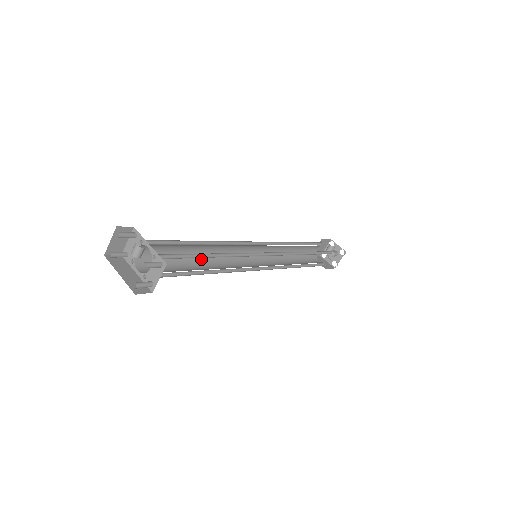
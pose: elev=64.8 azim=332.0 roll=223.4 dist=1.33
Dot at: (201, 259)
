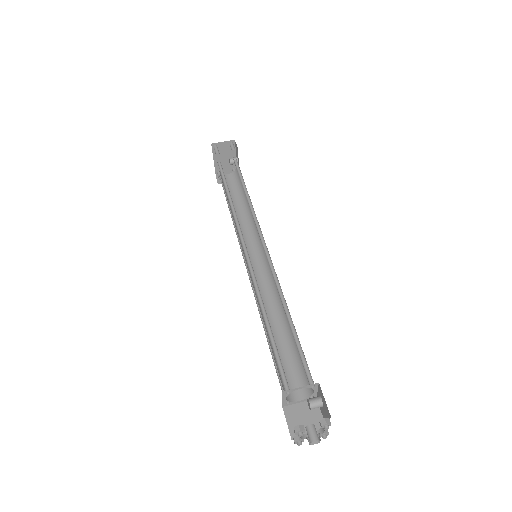
Dot at: occluded
